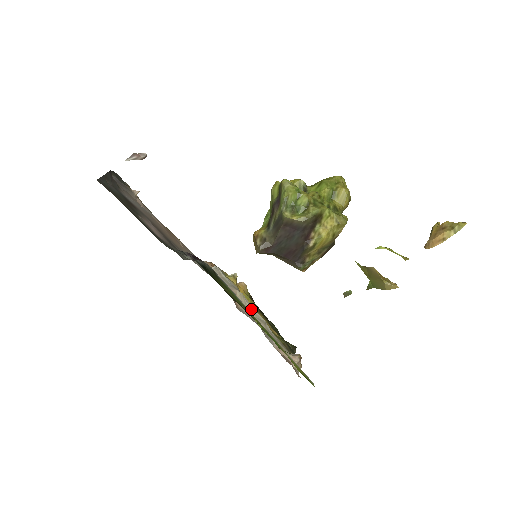
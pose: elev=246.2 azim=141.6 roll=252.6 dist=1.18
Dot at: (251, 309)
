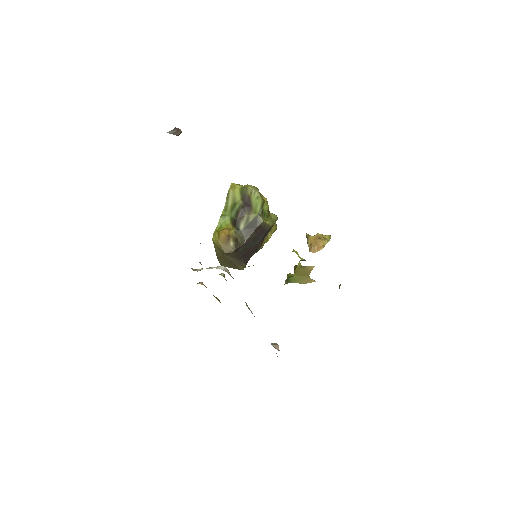
Dot at: (248, 307)
